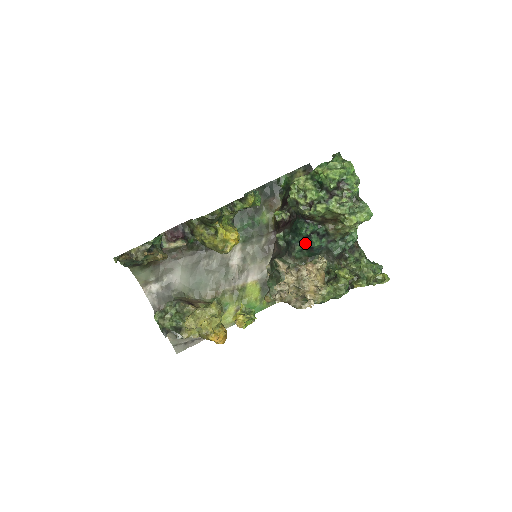
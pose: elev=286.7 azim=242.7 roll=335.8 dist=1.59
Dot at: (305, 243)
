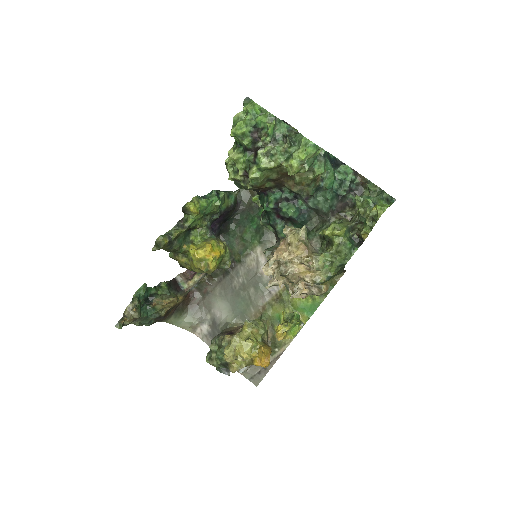
Dot at: (282, 217)
